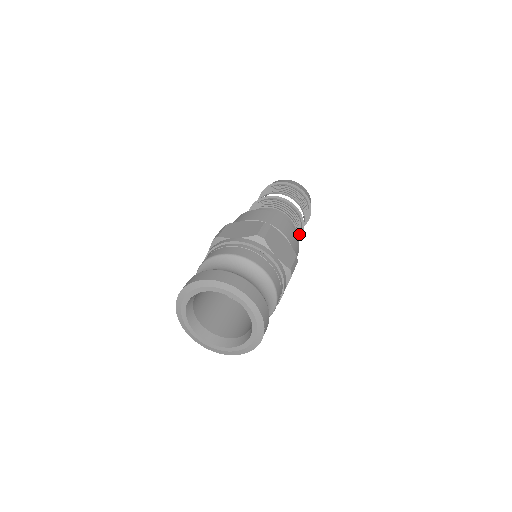
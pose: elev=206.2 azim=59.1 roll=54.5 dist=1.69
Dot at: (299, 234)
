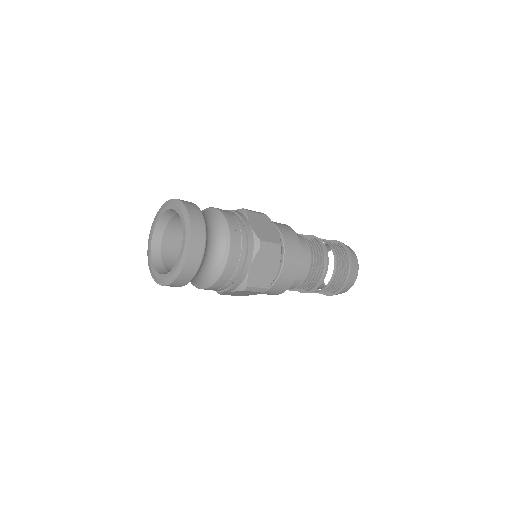
Dot at: (317, 265)
